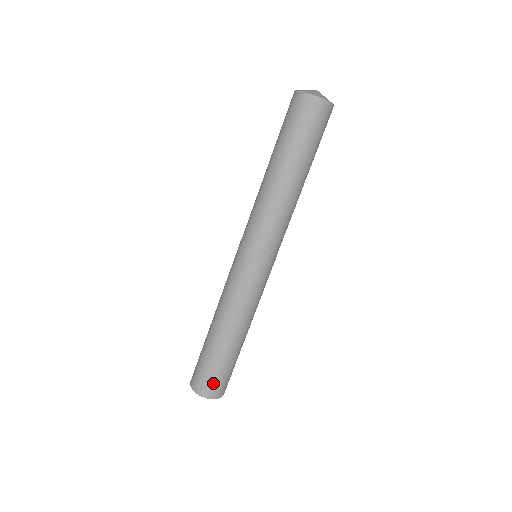
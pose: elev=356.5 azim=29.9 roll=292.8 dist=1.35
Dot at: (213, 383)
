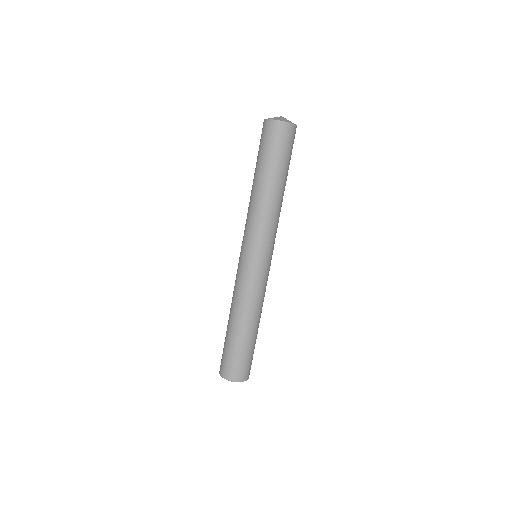
Dot at: (226, 364)
